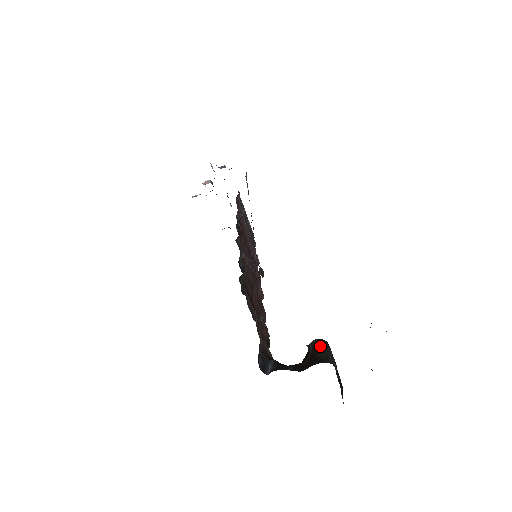
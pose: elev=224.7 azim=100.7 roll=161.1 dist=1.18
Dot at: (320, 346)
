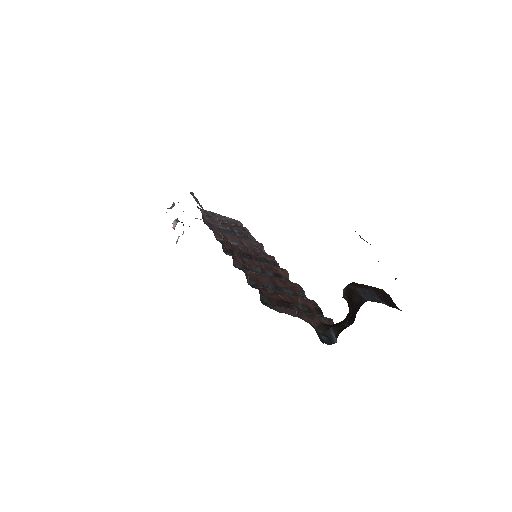
Dot at: (350, 293)
